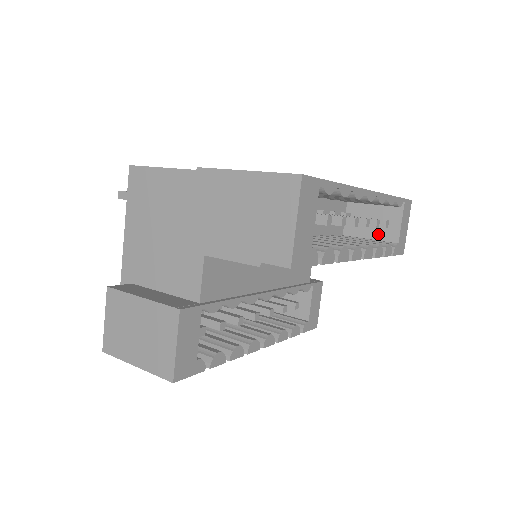
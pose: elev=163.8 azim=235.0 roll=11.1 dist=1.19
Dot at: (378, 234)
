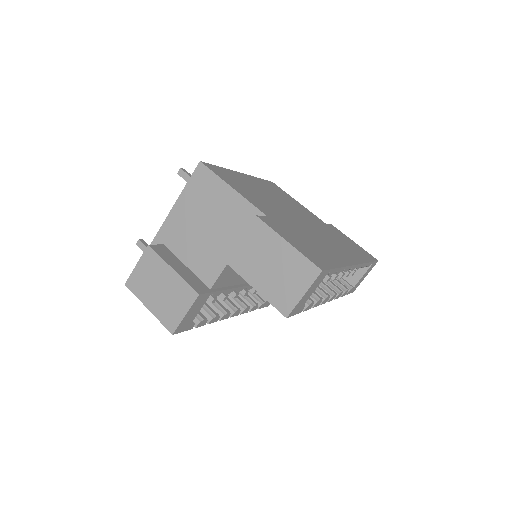
Dot at: occluded
